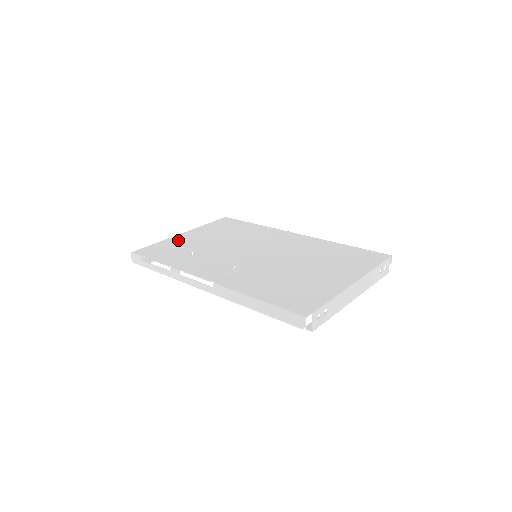
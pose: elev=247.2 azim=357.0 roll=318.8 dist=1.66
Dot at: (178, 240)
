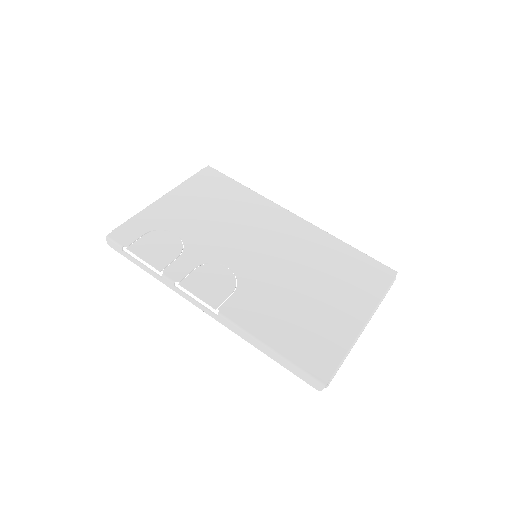
Dot at: (160, 214)
